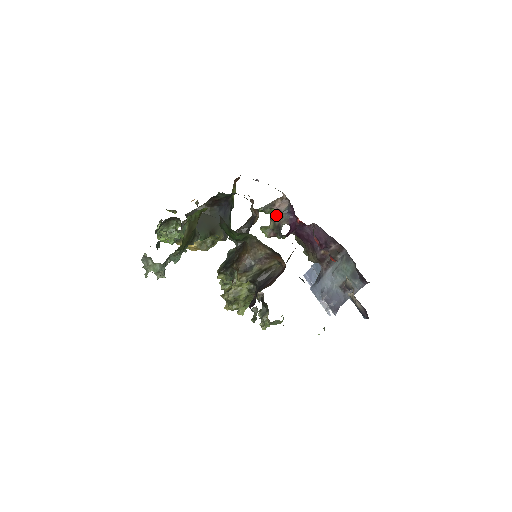
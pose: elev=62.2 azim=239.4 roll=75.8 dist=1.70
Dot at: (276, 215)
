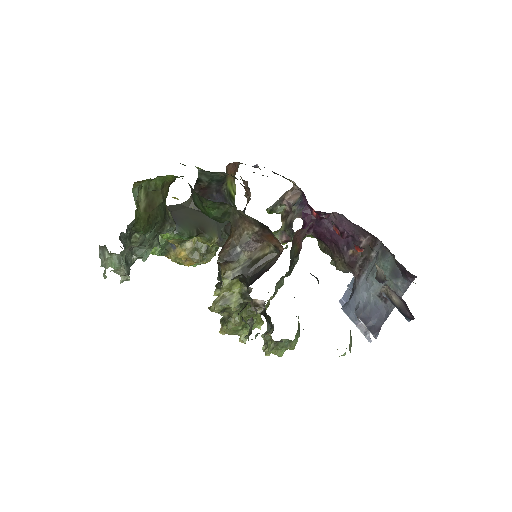
Dot at: (288, 213)
